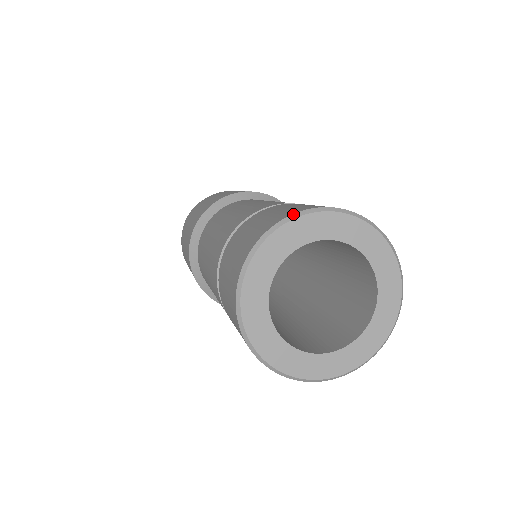
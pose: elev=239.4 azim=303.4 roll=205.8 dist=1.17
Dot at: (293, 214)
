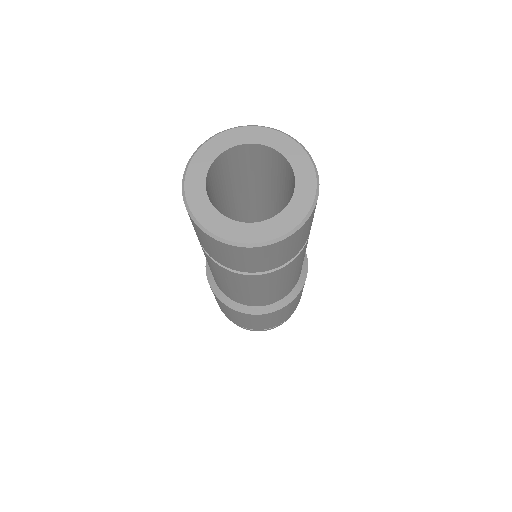
Dot at: (196, 150)
